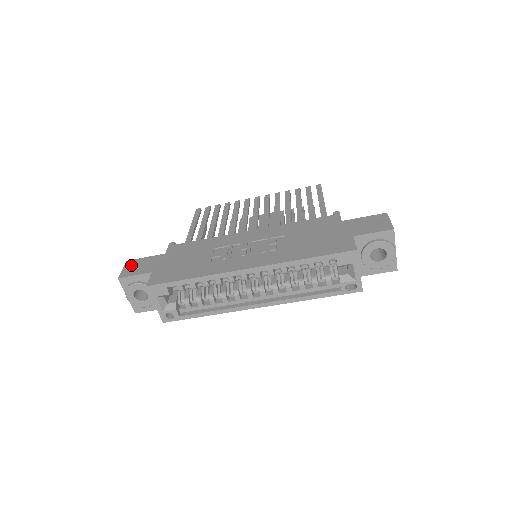
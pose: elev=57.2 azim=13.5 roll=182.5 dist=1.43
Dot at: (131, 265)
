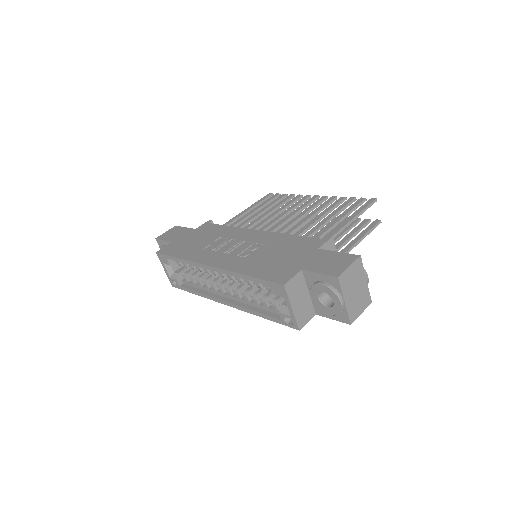
Dot at: (172, 230)
